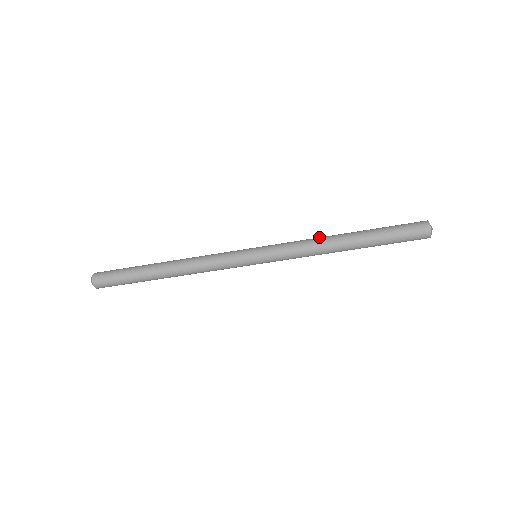
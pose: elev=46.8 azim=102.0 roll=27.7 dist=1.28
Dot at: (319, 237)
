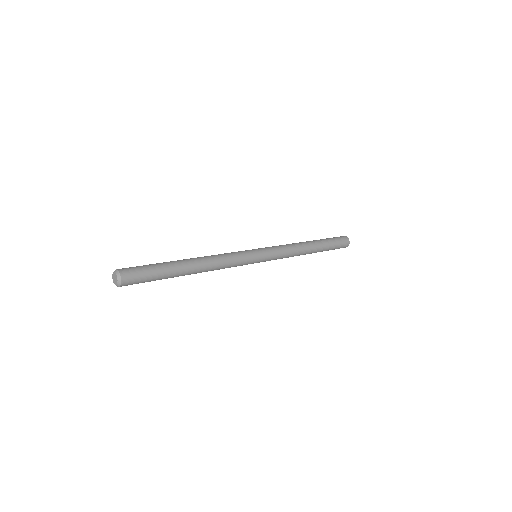
Dot at: (296, 244)
